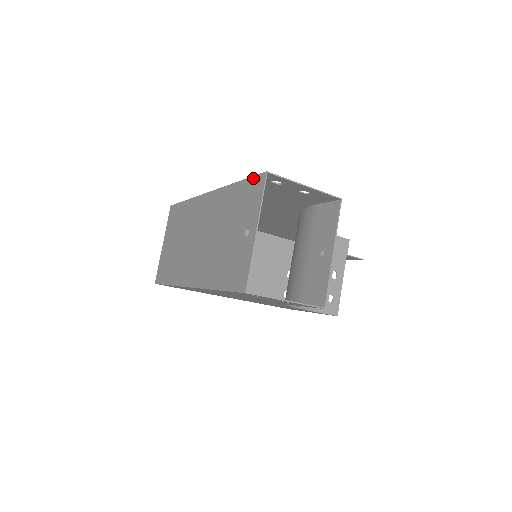
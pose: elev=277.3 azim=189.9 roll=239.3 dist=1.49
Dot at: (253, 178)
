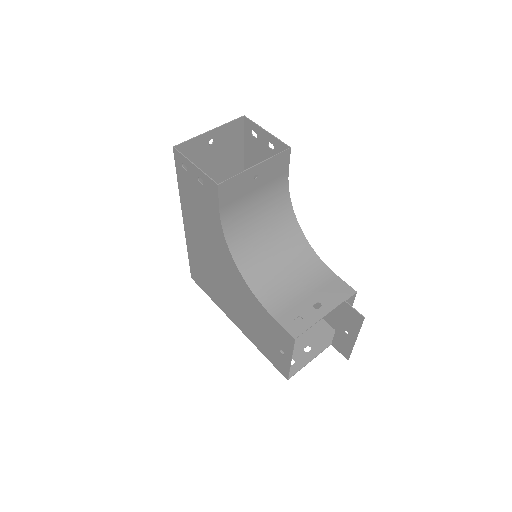
Dot at: (242, 131)
